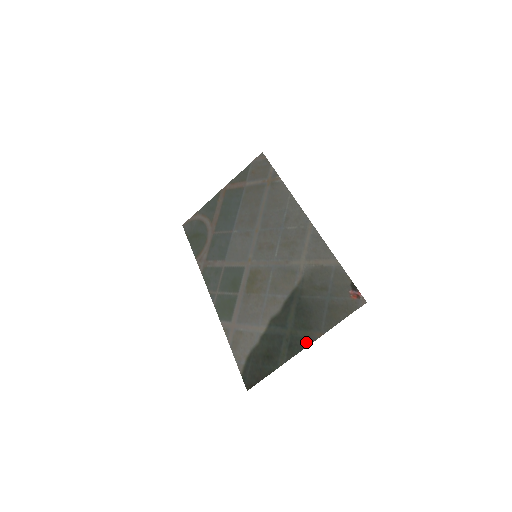
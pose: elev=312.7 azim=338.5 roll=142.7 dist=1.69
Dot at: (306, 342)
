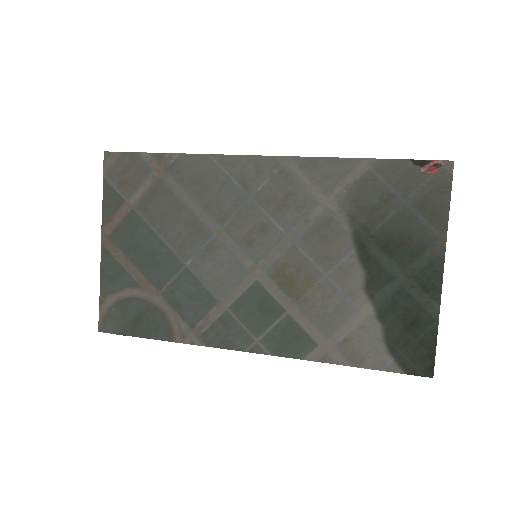
Dot at: (437, 264)
